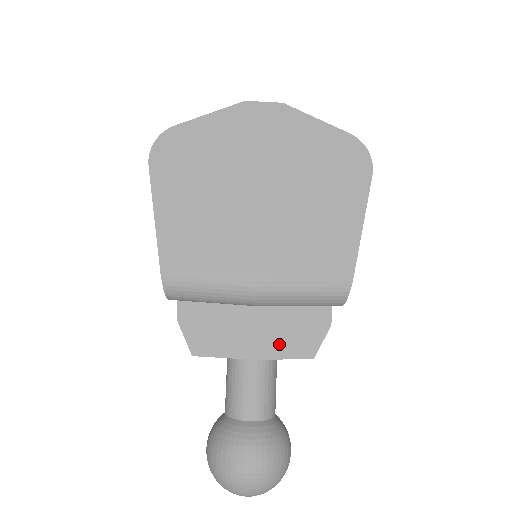
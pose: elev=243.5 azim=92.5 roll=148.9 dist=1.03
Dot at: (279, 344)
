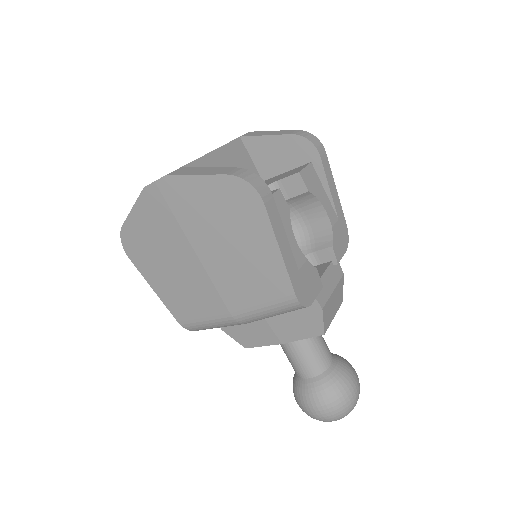
Dot at: (293, 331)
